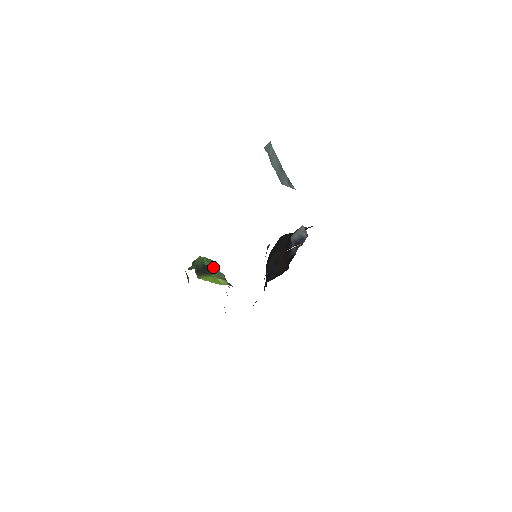
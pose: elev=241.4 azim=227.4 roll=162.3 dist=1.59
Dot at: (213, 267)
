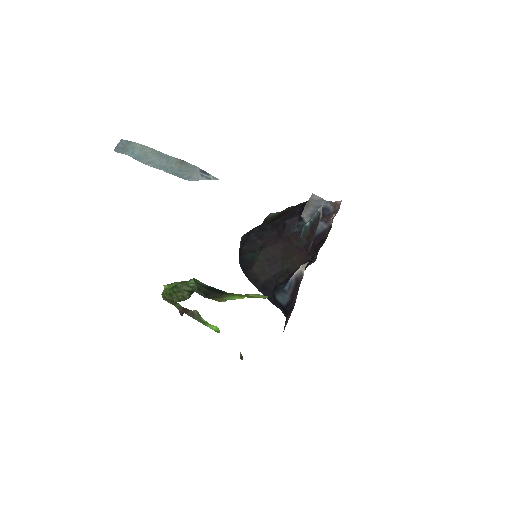
Dot at: occluded
